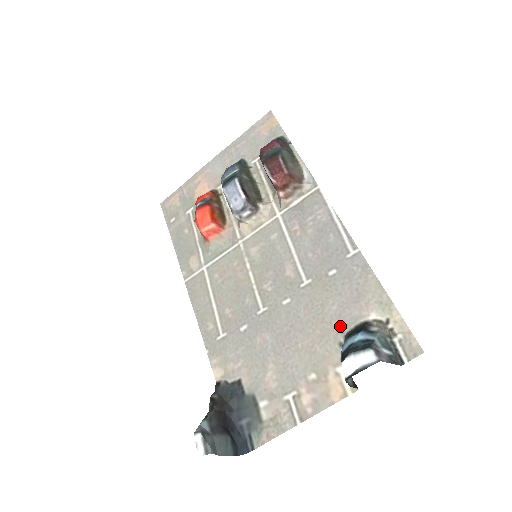
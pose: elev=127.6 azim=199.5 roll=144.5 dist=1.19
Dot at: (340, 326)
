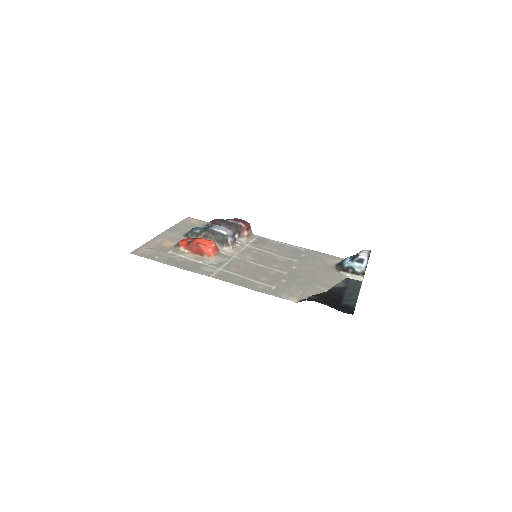
Dot at: (330, 267)
